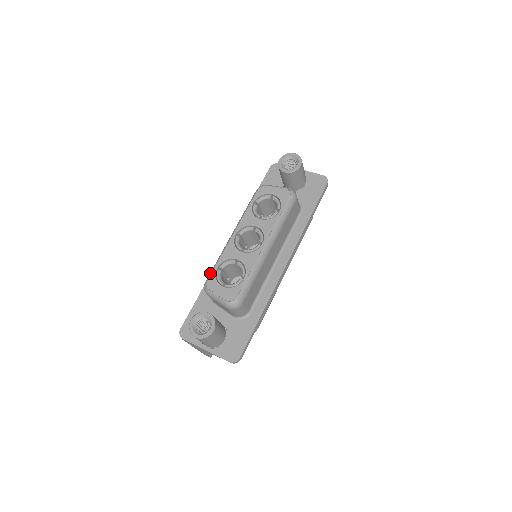
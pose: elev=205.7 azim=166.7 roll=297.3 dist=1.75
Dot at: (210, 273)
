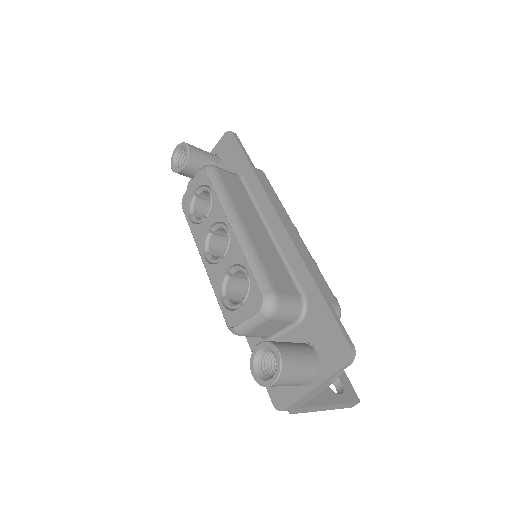
Dot at: occluded
